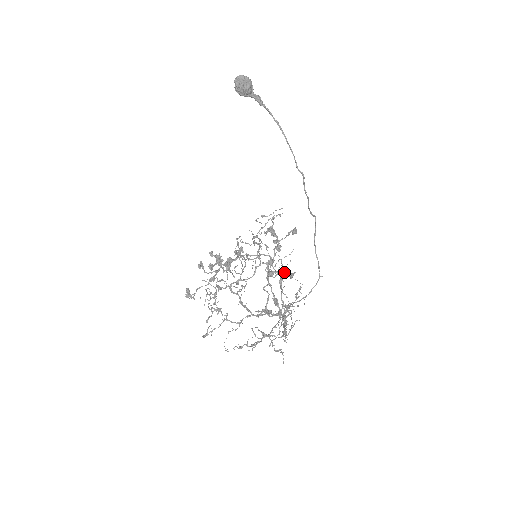
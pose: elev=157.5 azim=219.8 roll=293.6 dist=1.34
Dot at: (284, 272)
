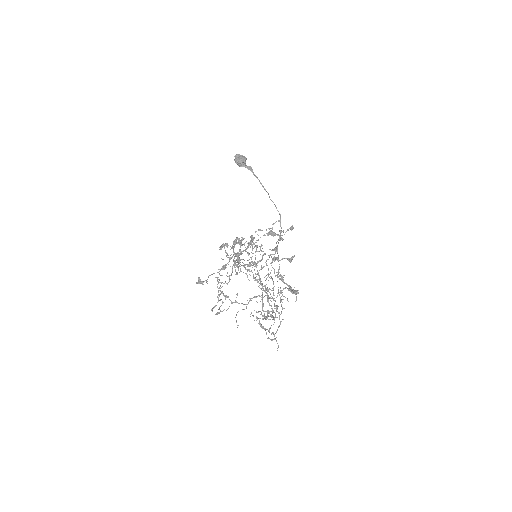
Dot at: (285, 258)
